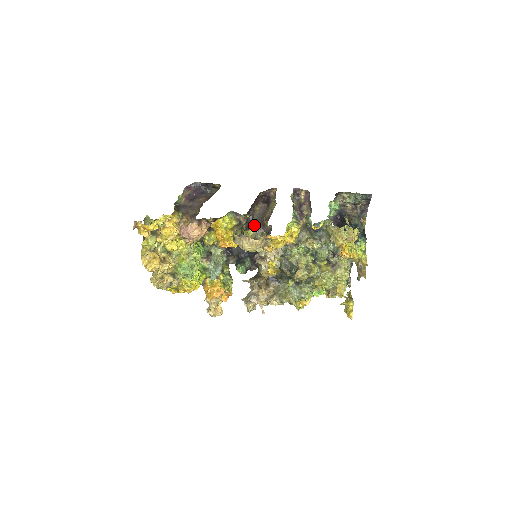
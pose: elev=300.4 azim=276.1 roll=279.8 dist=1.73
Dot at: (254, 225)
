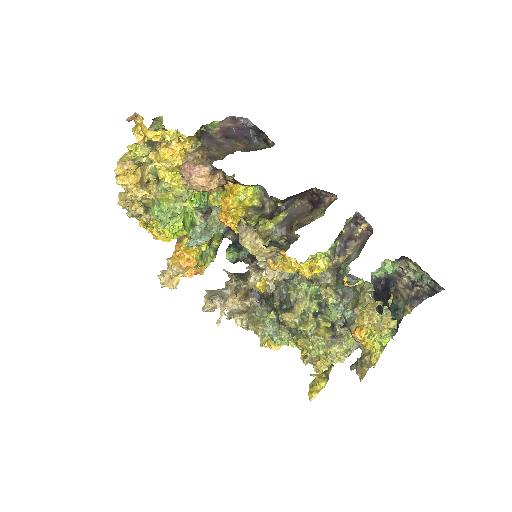
Dot at: (280, 219)
